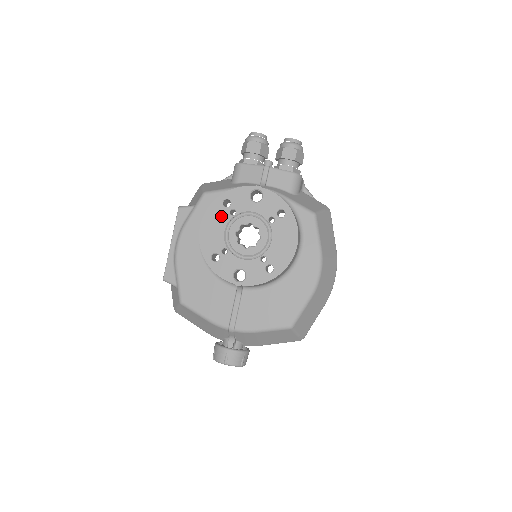
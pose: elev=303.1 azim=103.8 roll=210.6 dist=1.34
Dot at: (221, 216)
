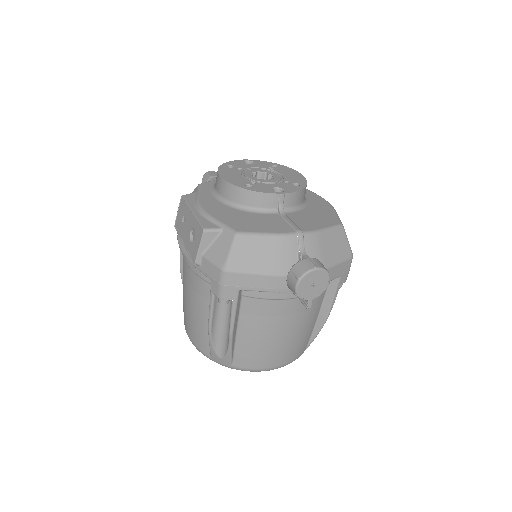
Dot at: (232, 171)
